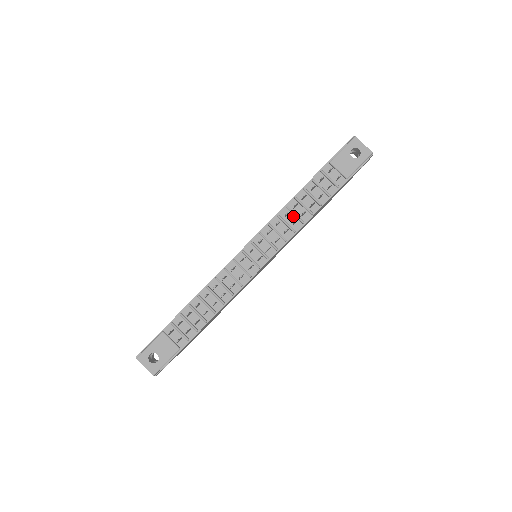
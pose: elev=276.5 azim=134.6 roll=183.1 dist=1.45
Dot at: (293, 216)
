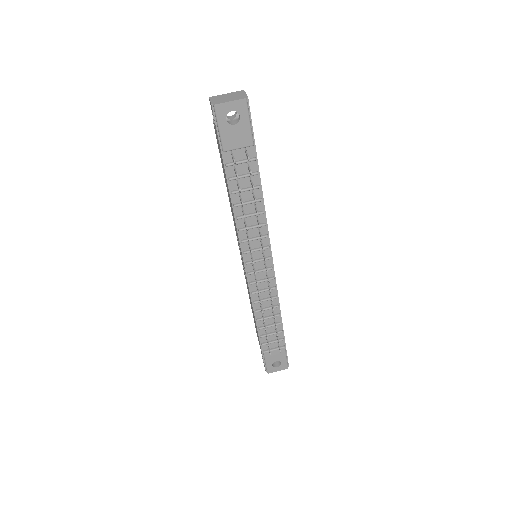
Dot at: (250, 217)
